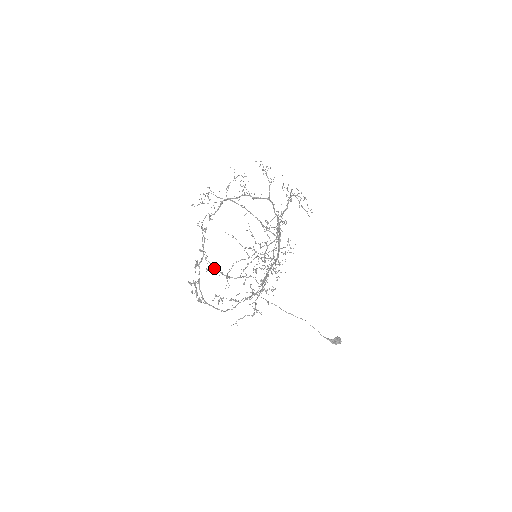
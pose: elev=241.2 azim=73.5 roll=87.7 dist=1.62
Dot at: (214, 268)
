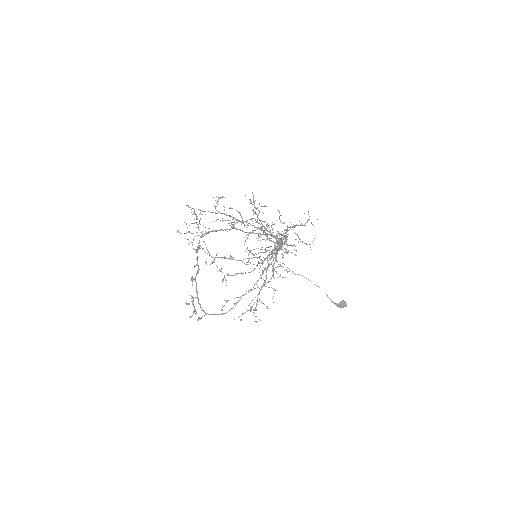
Dot at: occluded
